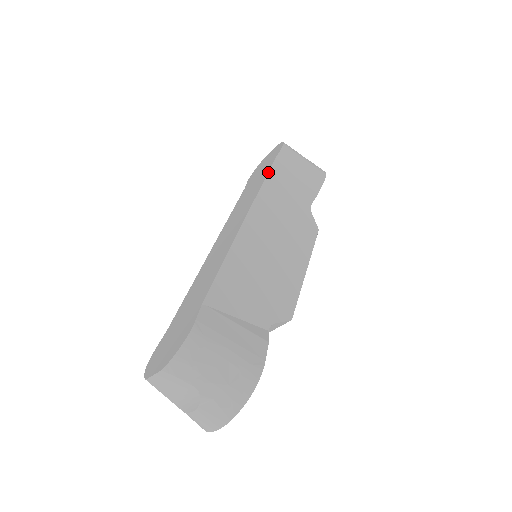
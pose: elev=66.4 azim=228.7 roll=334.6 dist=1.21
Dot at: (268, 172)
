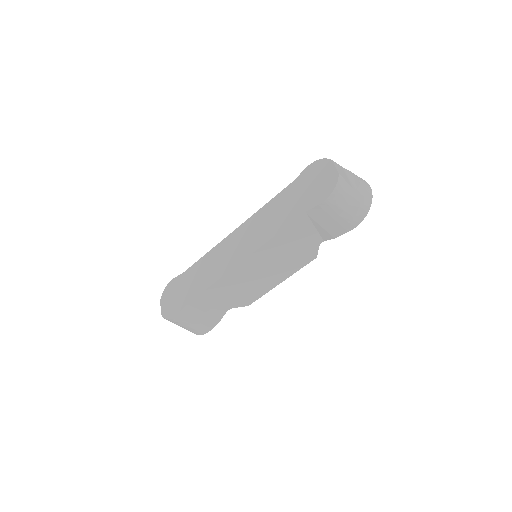
Dot at: (289, 224)
